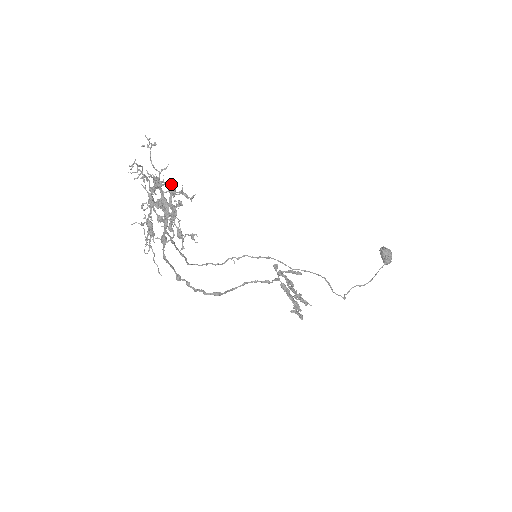
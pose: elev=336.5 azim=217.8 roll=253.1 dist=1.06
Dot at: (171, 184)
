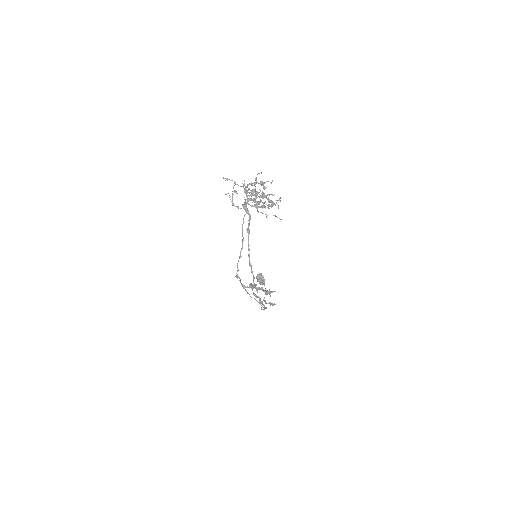
Dot at: occluded
